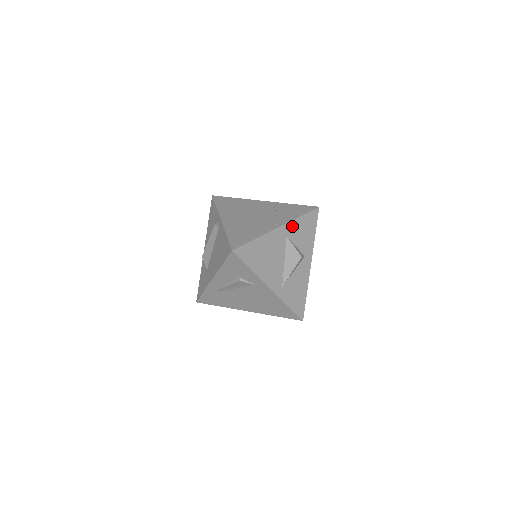
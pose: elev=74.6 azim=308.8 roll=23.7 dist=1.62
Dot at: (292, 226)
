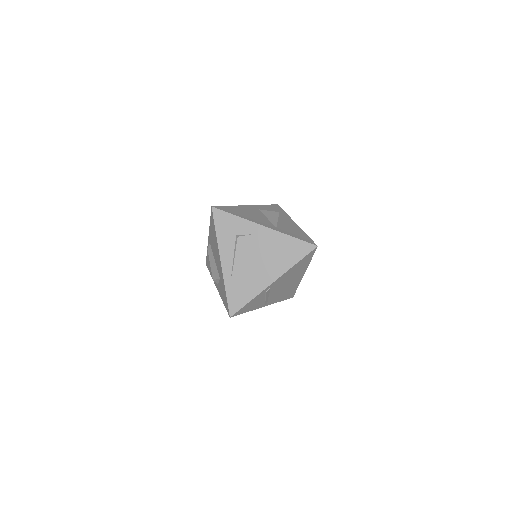
Dot at: (260, 207)
